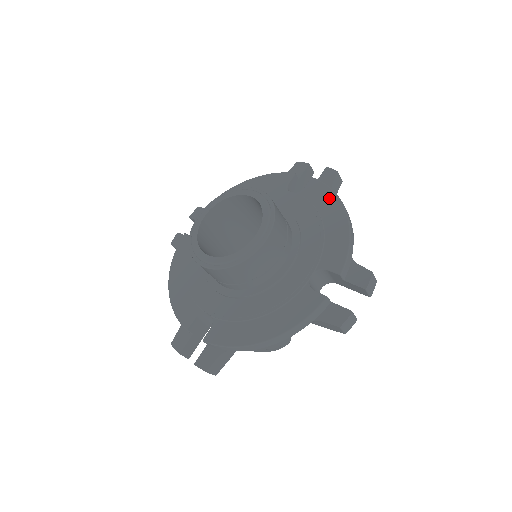
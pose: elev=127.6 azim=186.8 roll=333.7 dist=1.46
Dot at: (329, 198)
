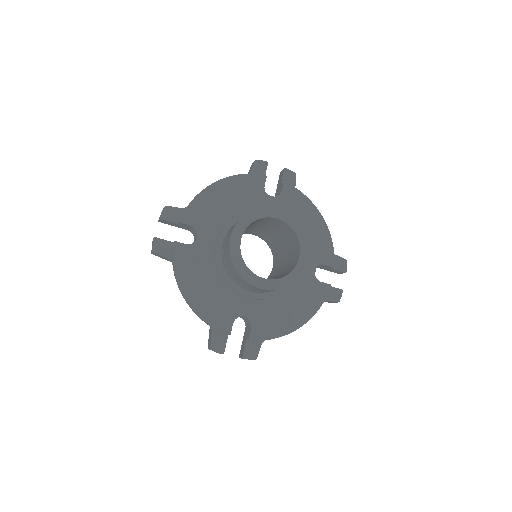
Dot at: (305, 203)
